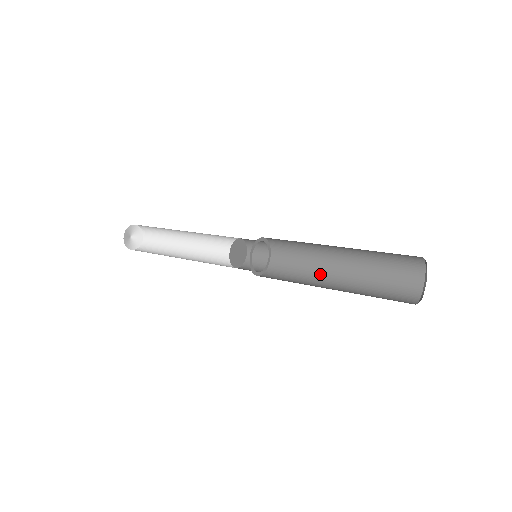
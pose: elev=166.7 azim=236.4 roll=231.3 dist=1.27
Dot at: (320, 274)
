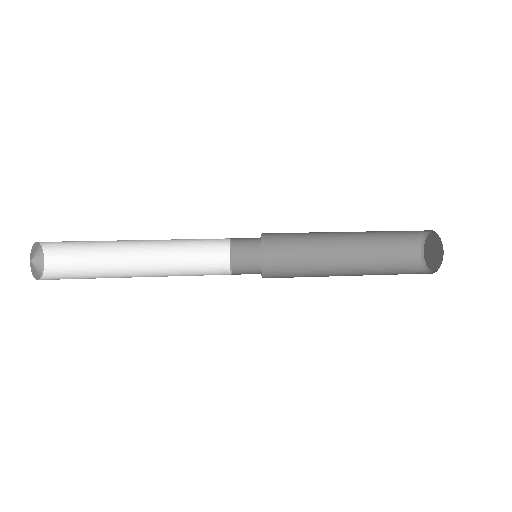
Dot at: (325, 272)
